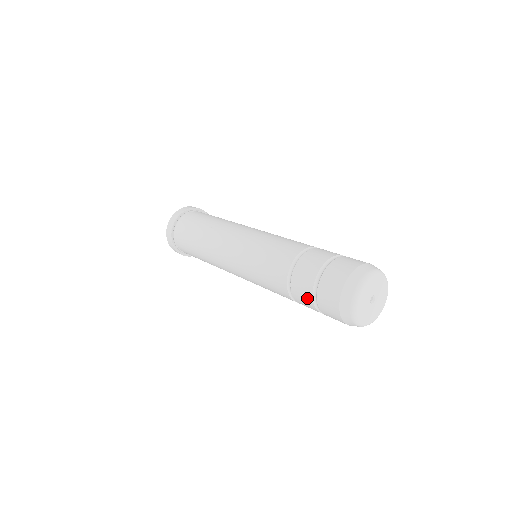
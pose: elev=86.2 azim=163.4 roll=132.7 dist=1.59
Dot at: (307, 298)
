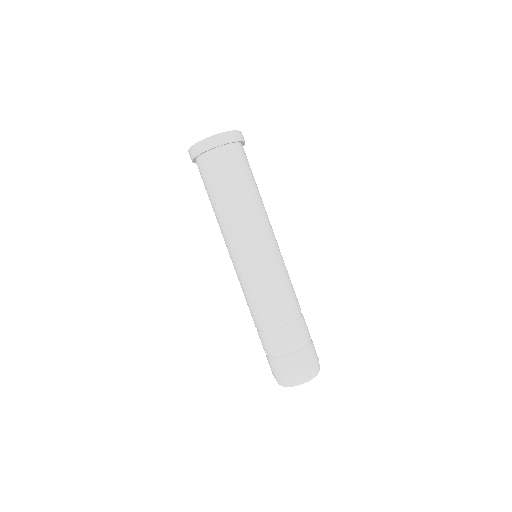
Dot at: (269, 349)
